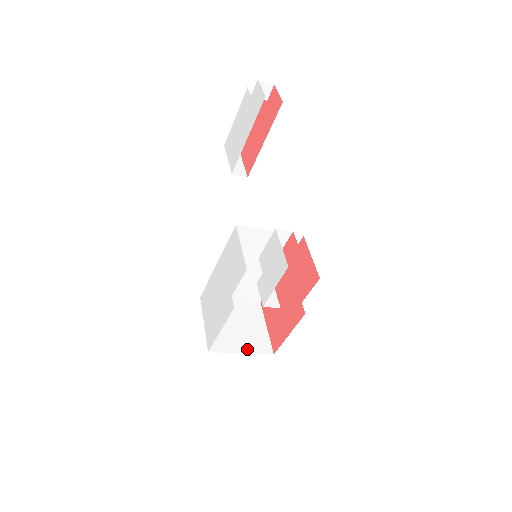
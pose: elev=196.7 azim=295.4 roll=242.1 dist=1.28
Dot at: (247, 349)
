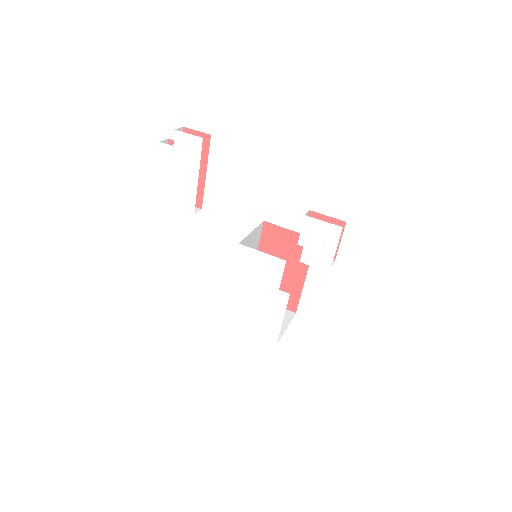
Dot at: (285, 324)
